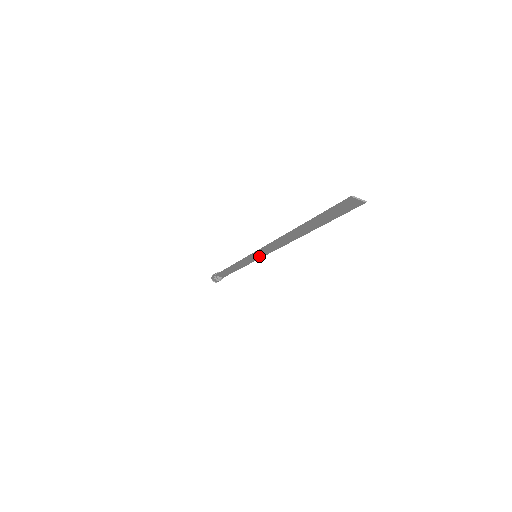
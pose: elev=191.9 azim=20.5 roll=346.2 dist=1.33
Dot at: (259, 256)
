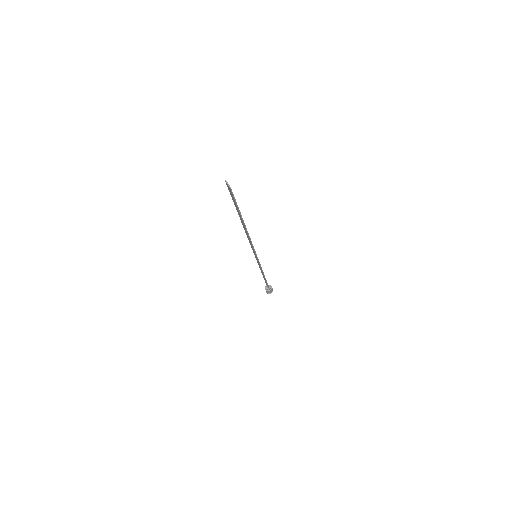
Dot at: (256, 256)
